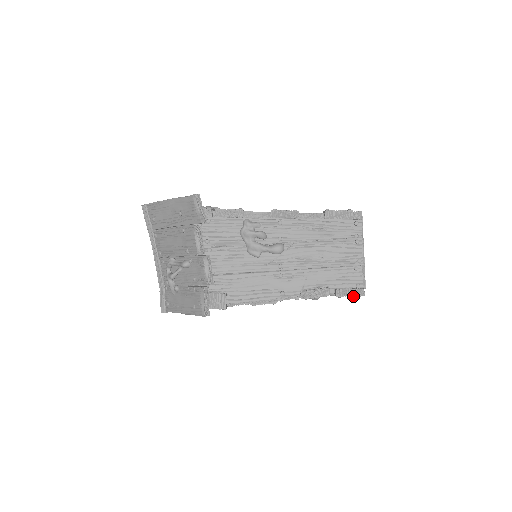
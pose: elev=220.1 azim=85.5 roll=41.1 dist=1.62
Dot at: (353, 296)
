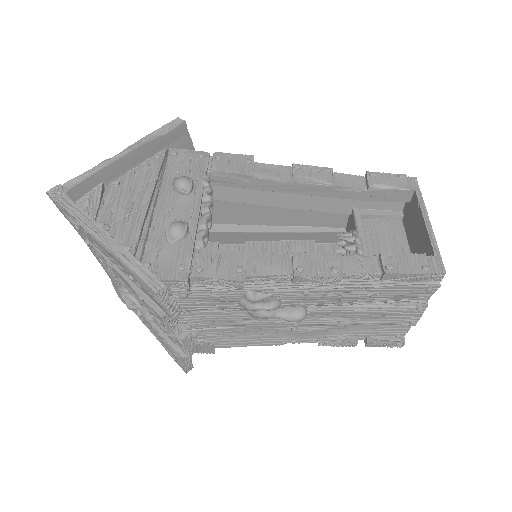
Dot at: occluded
